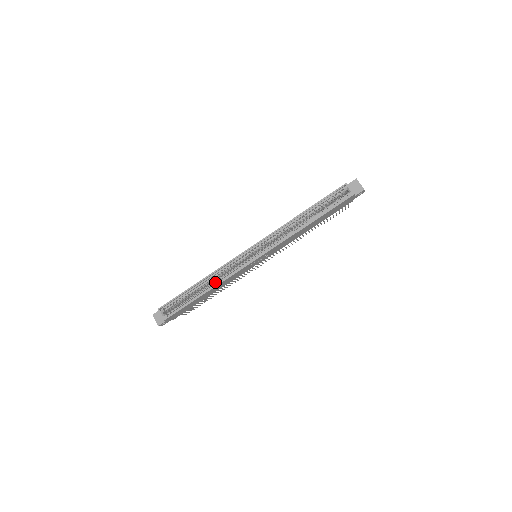
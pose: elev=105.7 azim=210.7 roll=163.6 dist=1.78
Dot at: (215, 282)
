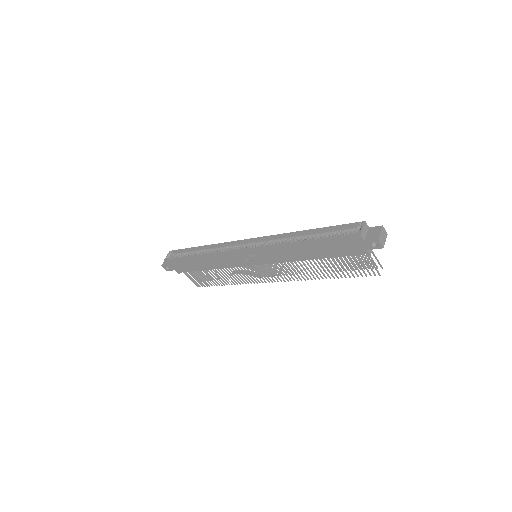
Dot at: (210, 253)
